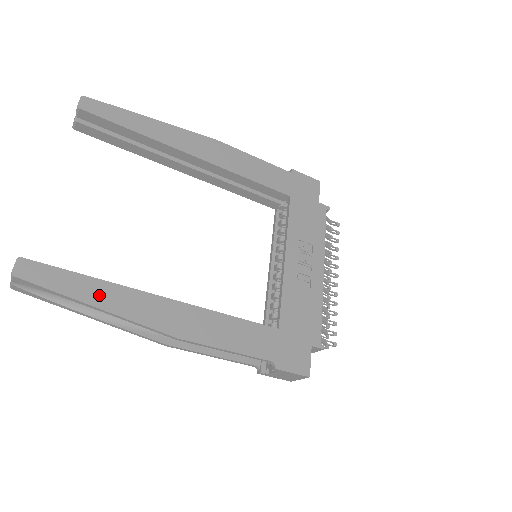
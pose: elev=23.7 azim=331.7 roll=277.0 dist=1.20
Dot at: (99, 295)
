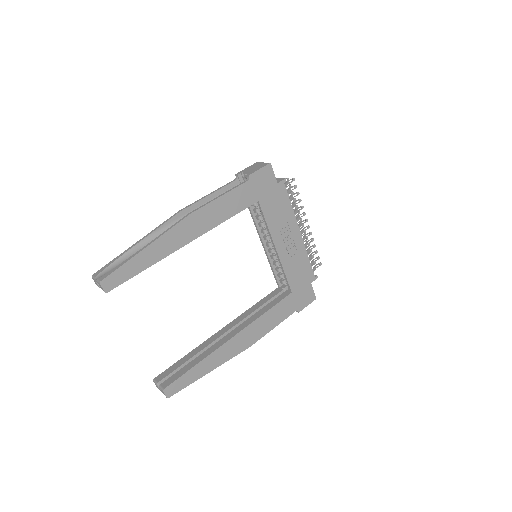
Dot at: (206, 367)
